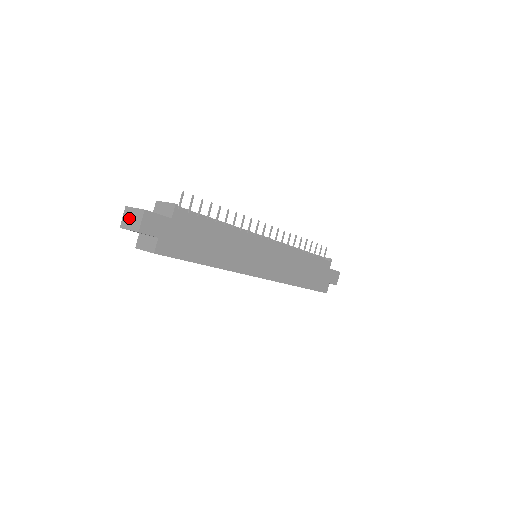
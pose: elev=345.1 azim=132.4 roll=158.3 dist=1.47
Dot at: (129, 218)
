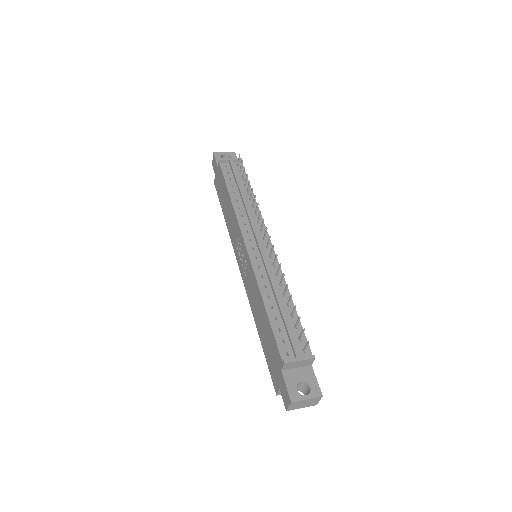
Dot at: (300, 405)
